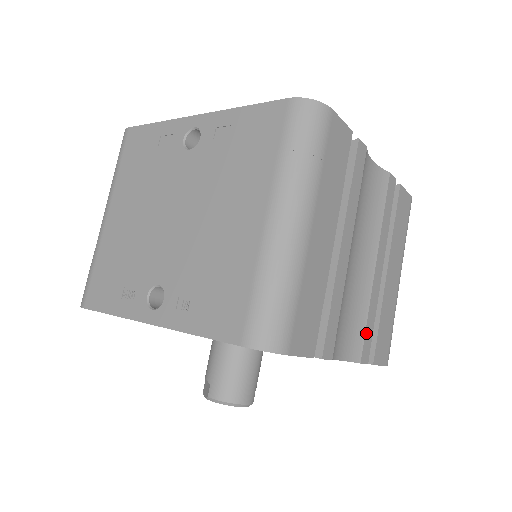
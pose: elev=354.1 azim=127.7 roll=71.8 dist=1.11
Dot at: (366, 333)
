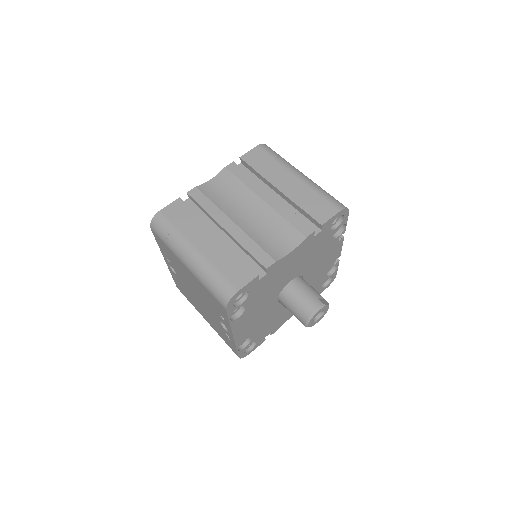
Dot at: (294, 225)
